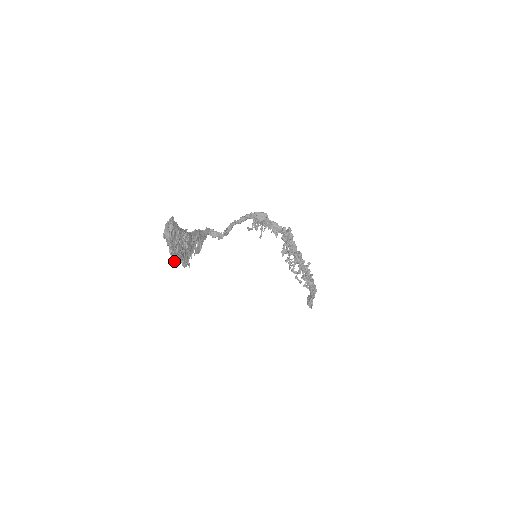
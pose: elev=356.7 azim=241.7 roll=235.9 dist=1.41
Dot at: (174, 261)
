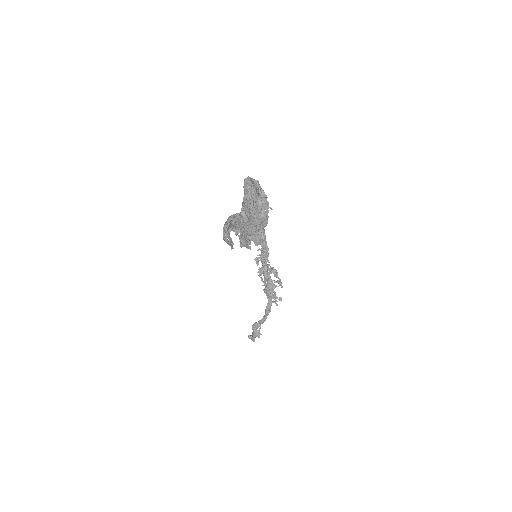
Dot at: (257, 232)
